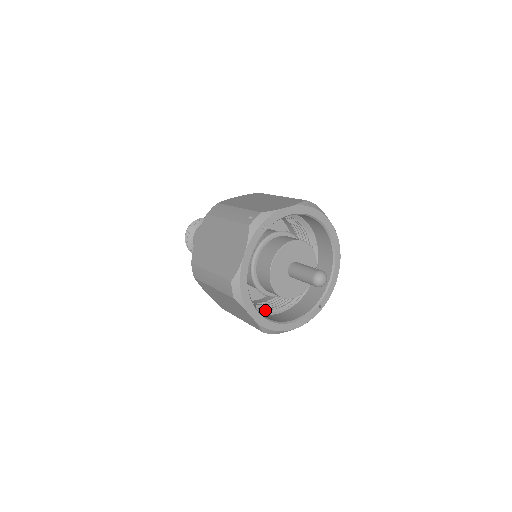
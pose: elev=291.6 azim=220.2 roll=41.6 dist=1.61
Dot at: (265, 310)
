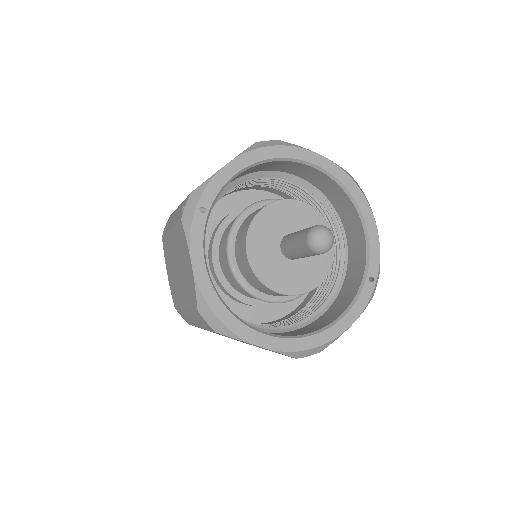
Dot at: (295, 323)
